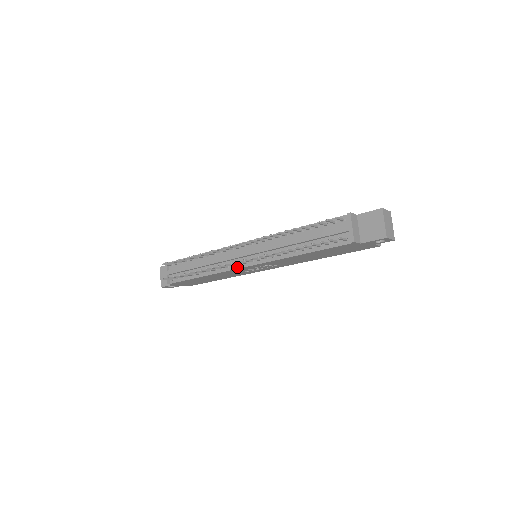
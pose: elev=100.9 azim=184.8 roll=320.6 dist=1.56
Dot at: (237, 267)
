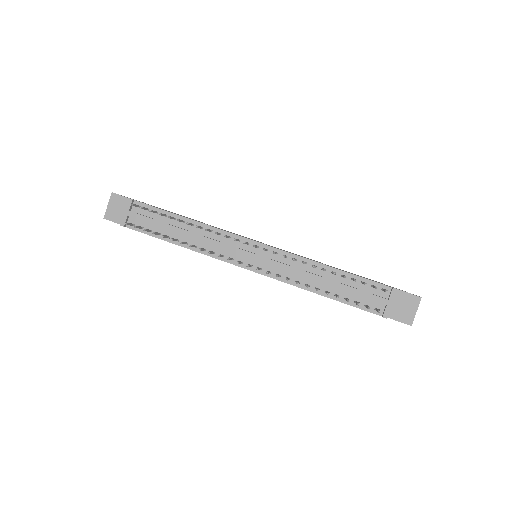
Dot at: (236, 263)
